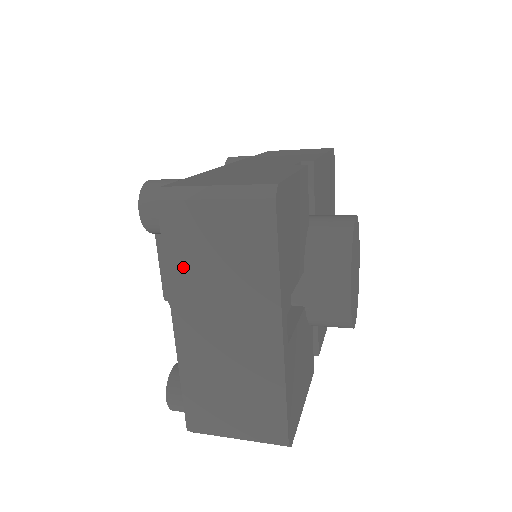
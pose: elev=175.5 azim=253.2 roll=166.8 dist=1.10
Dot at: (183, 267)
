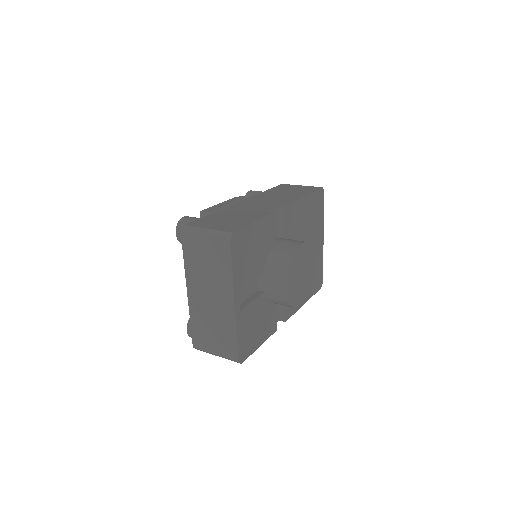
Dot at: (192, 265)
